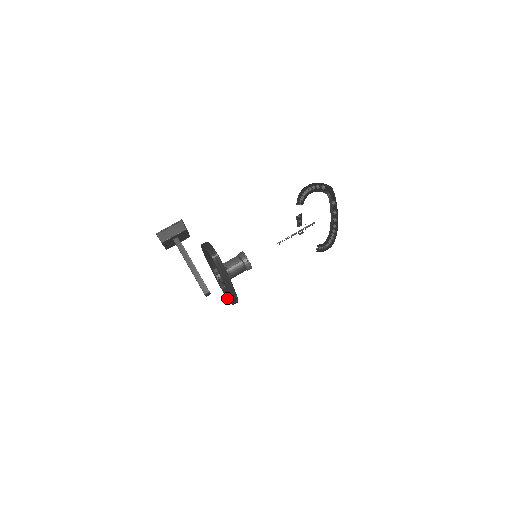
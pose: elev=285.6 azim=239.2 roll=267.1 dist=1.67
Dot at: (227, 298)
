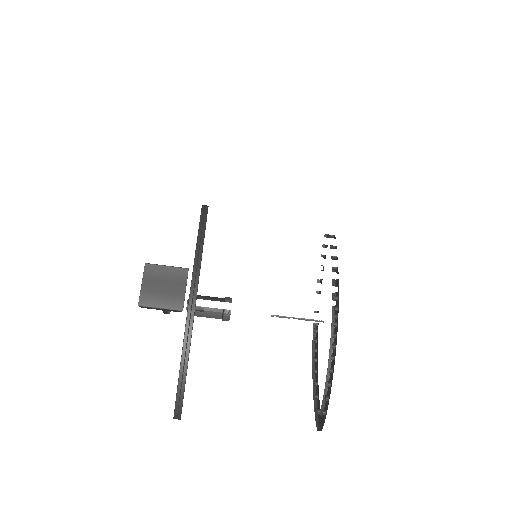
Dot at: occluded
